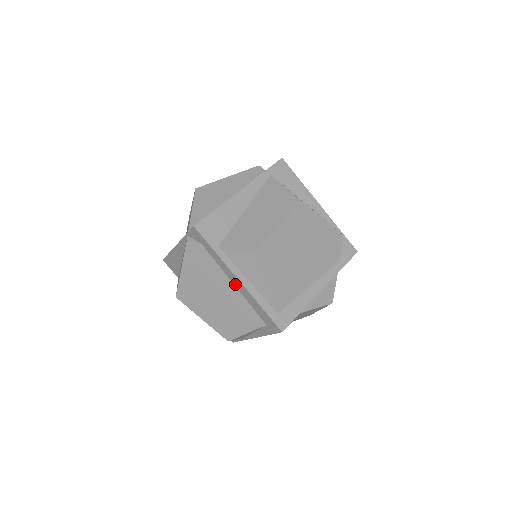
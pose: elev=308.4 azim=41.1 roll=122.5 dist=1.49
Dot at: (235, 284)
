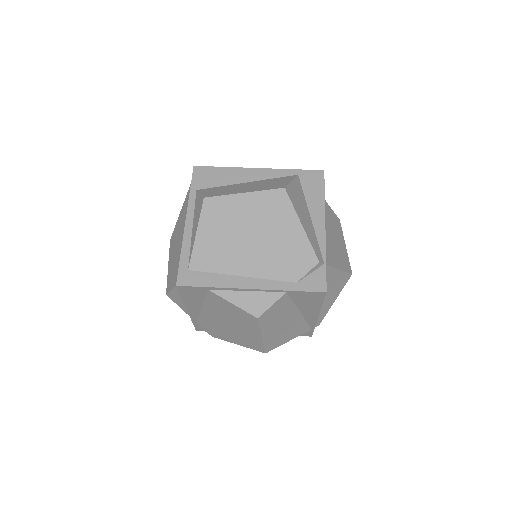
Dot at: occluded
